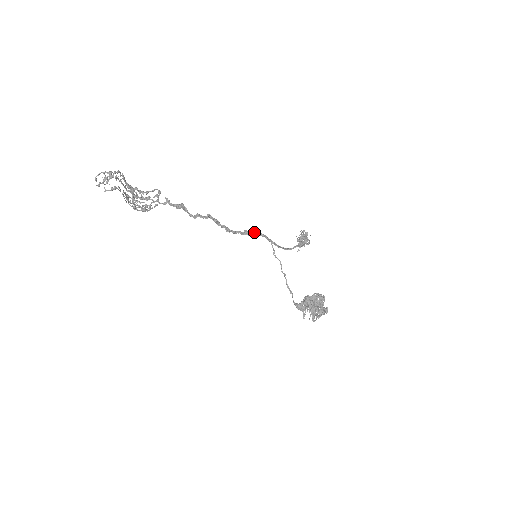
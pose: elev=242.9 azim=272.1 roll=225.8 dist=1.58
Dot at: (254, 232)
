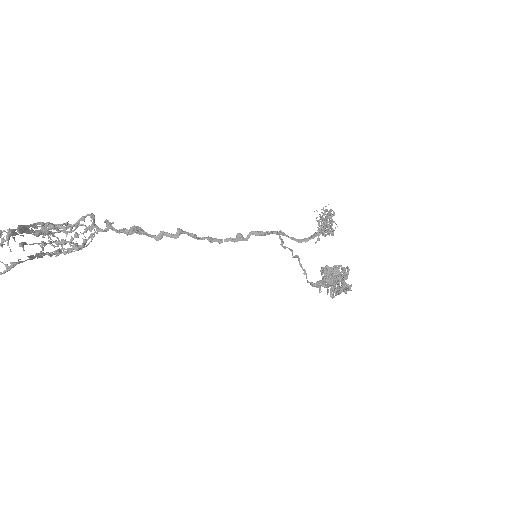
Dot at: (252, 233)
